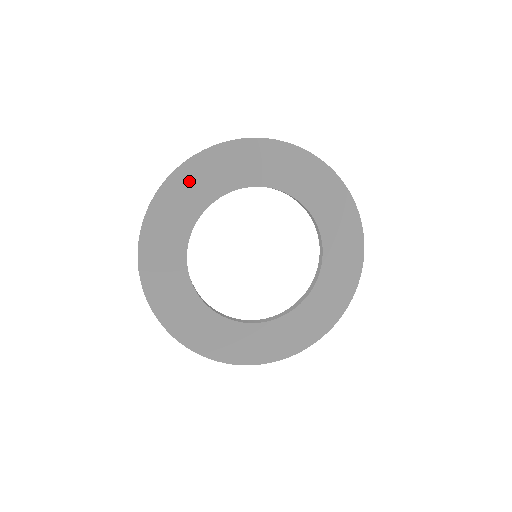
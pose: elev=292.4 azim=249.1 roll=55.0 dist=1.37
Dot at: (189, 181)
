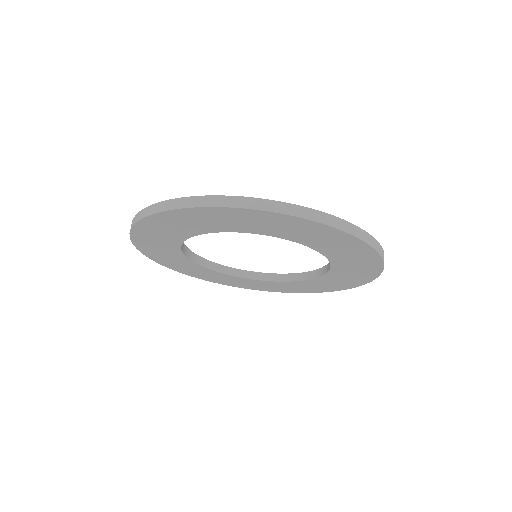
Dot at: (210, 216)
